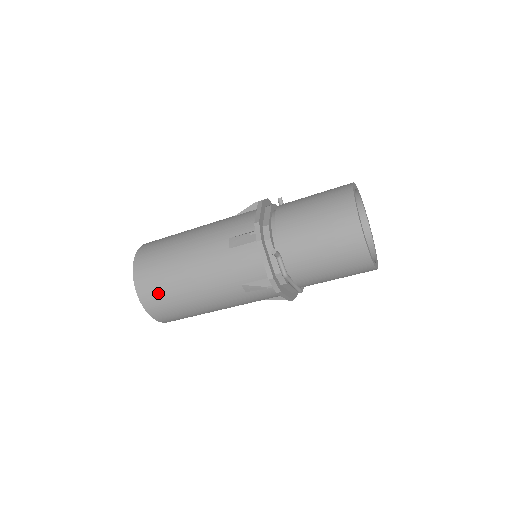
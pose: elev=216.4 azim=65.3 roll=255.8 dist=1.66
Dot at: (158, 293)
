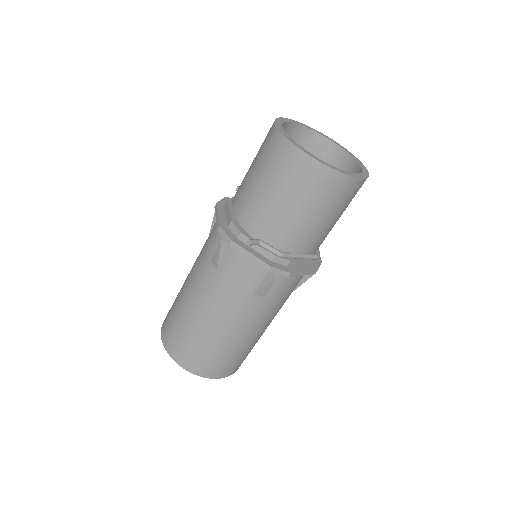
Dot at: (197, 355)
